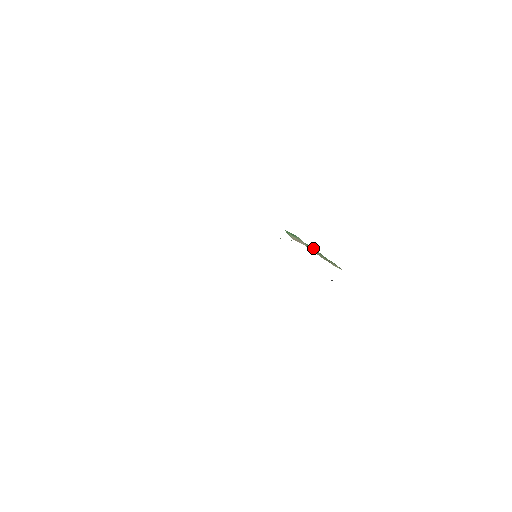
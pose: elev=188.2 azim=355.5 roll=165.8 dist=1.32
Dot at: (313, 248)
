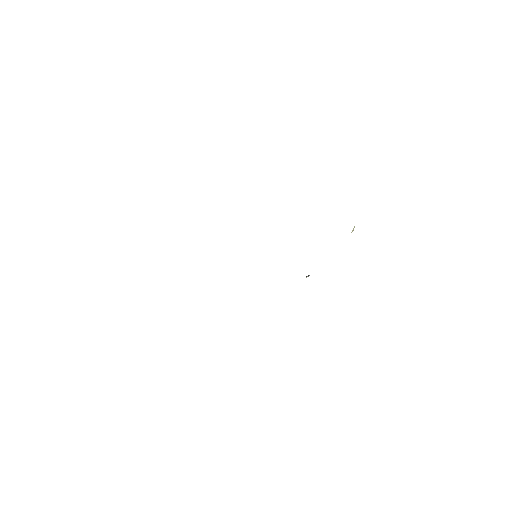
Dot at: occluded
